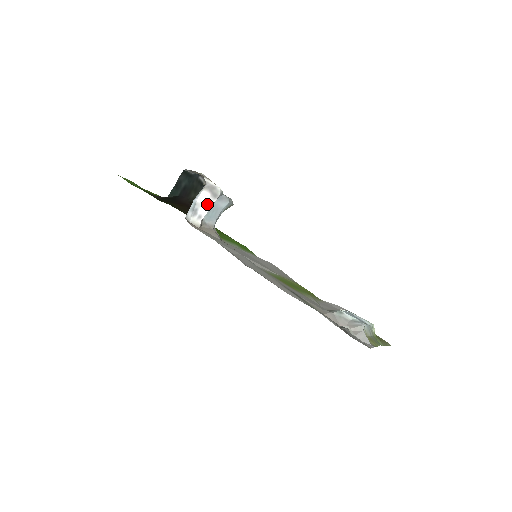
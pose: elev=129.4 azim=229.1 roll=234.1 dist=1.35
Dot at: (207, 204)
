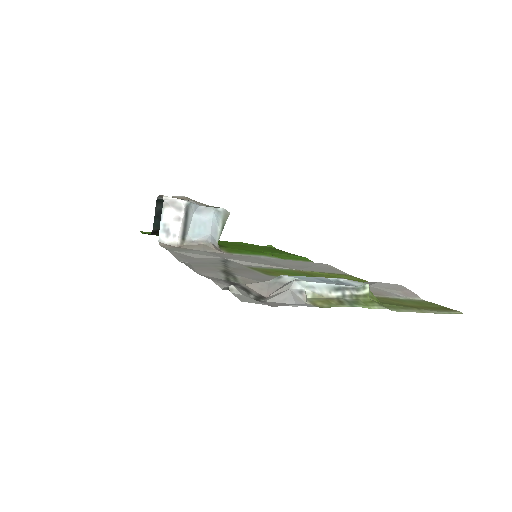
Dot at: (177, 220)
